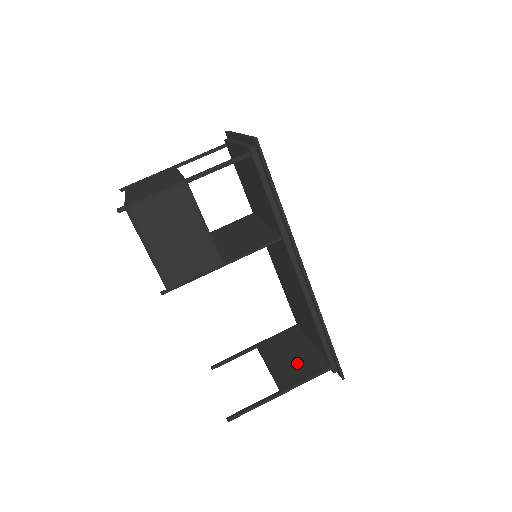
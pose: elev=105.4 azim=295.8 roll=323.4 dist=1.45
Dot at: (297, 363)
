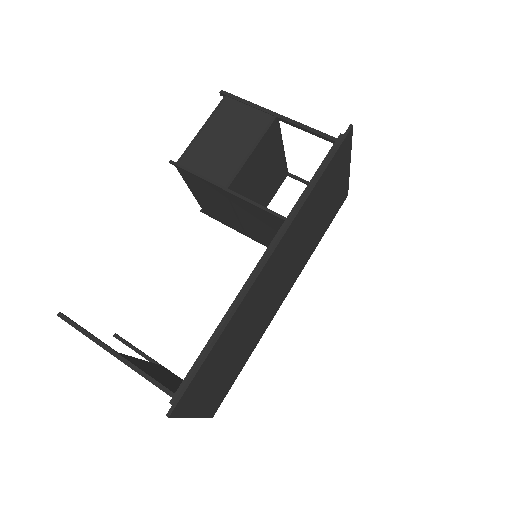
Dot at: occluded
